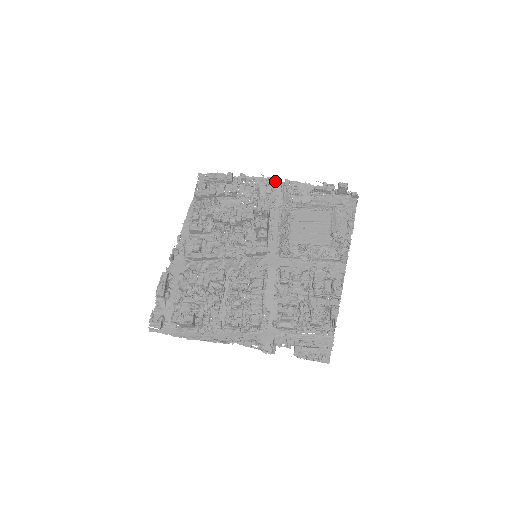
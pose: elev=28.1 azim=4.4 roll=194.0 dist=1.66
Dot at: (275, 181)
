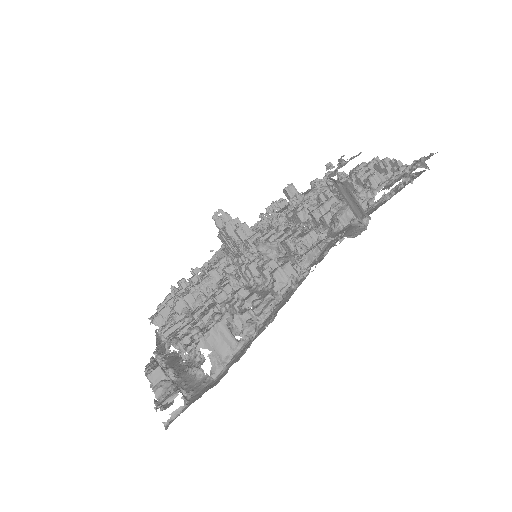
Dot at: occluded
